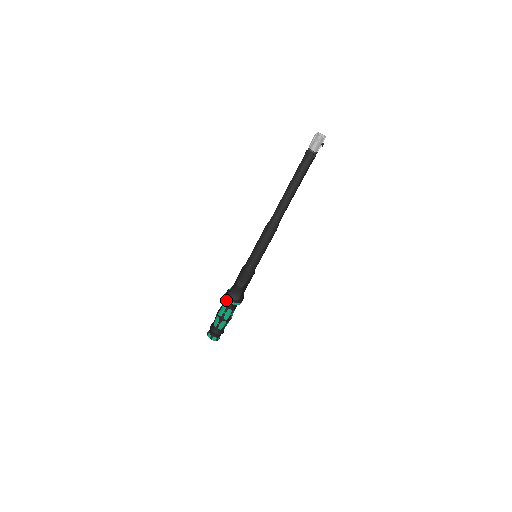
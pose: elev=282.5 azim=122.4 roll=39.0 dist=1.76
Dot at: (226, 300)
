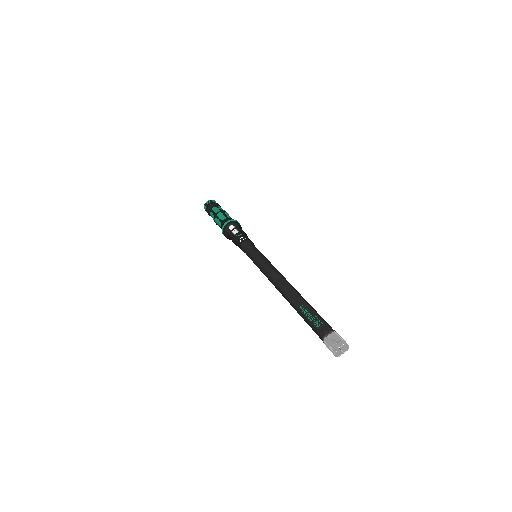
Dot at: (222, 229)
